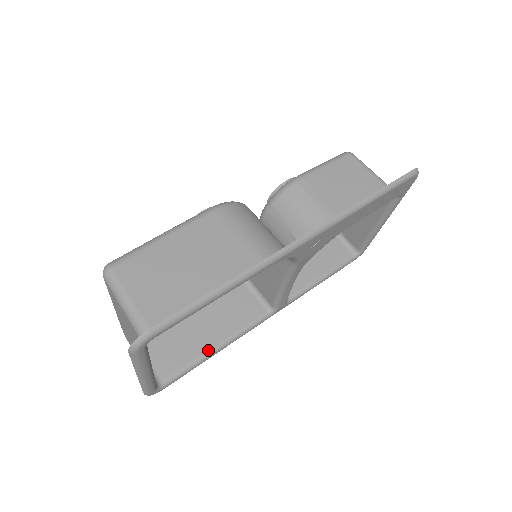
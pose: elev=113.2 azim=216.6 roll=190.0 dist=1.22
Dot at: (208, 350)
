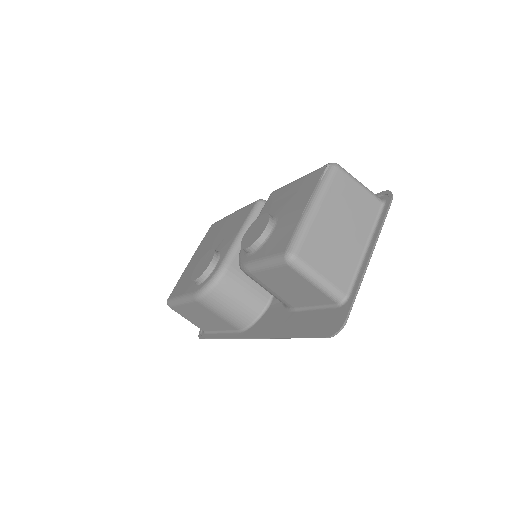
Dot at: occluded
